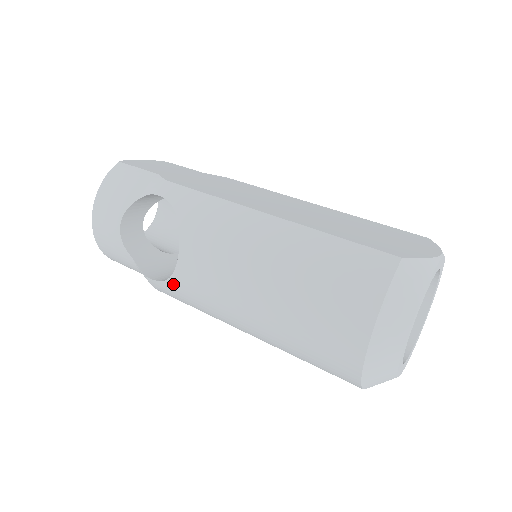
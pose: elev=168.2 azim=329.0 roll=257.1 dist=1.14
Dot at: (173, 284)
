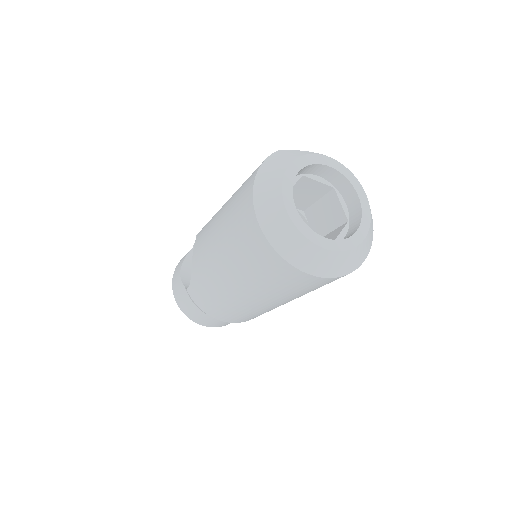
Dot at: (193, 275)
